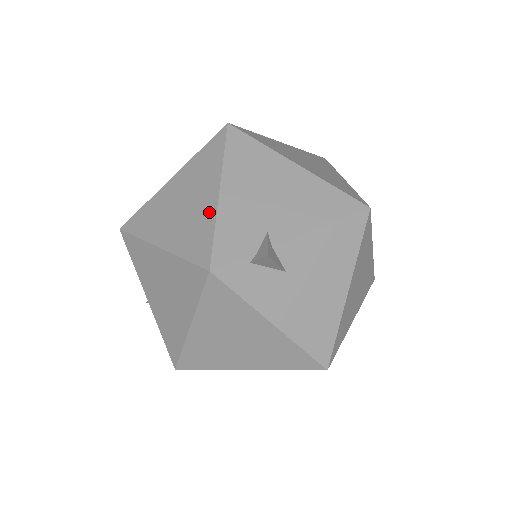
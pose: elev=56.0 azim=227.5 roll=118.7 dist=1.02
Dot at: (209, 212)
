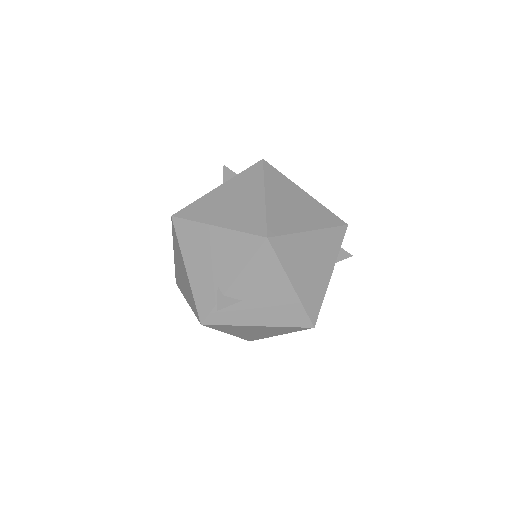
Dot at: (188, 284)
